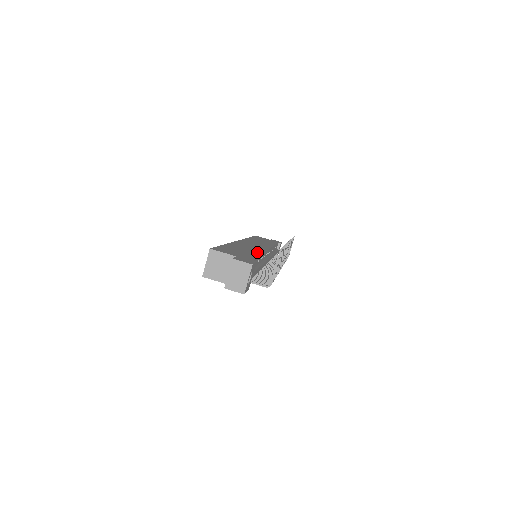
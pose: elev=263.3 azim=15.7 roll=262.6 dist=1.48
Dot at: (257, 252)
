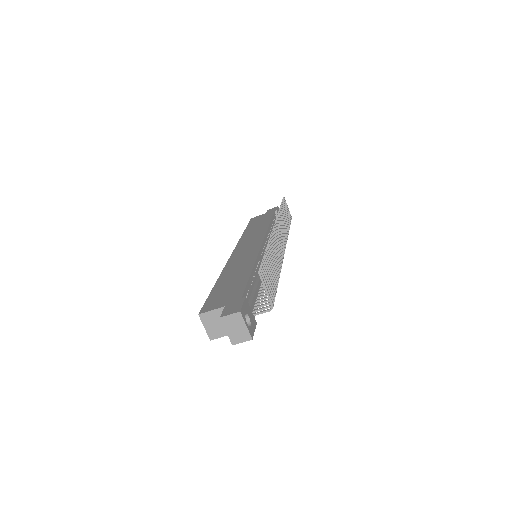
Dot at: (248, 268)
